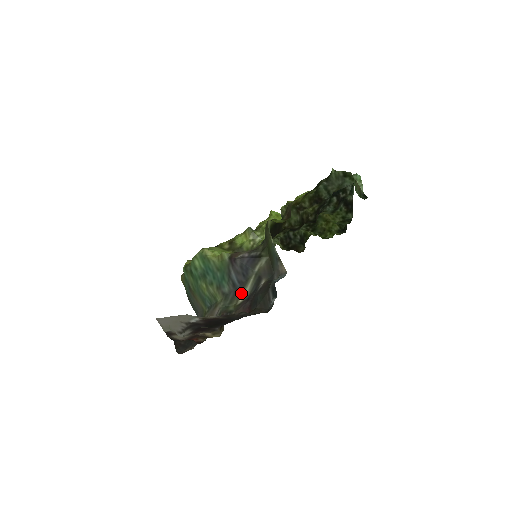
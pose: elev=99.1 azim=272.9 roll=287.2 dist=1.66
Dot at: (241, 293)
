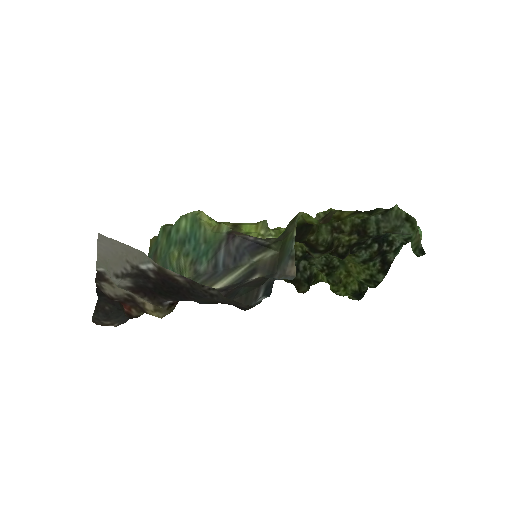
Dot at: (219, 279)
